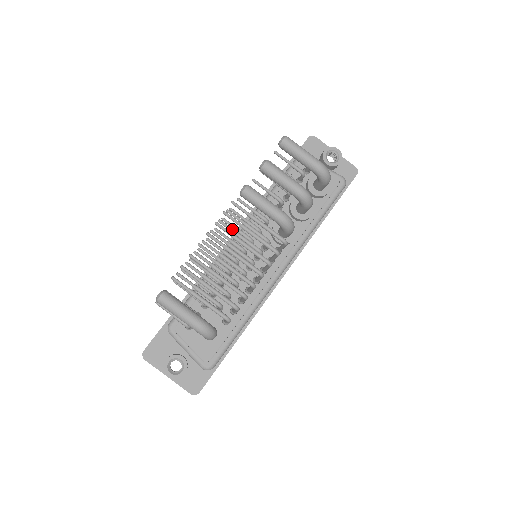
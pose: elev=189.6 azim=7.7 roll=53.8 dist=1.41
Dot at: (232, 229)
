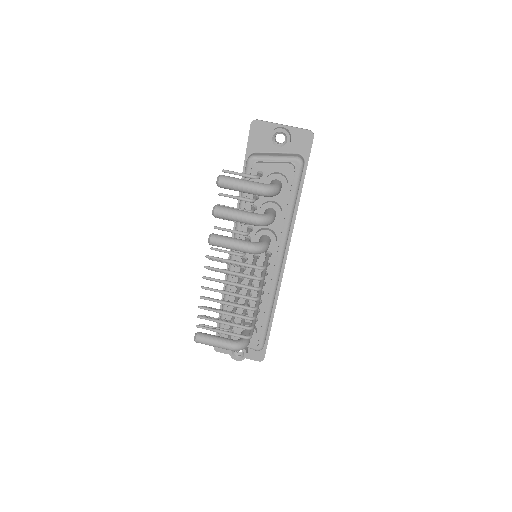
Dot at: occluded
